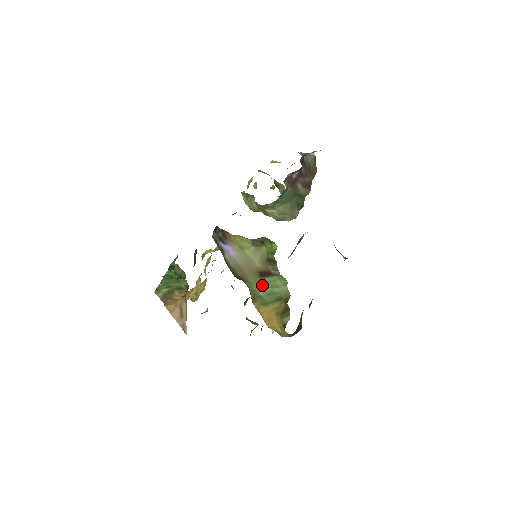
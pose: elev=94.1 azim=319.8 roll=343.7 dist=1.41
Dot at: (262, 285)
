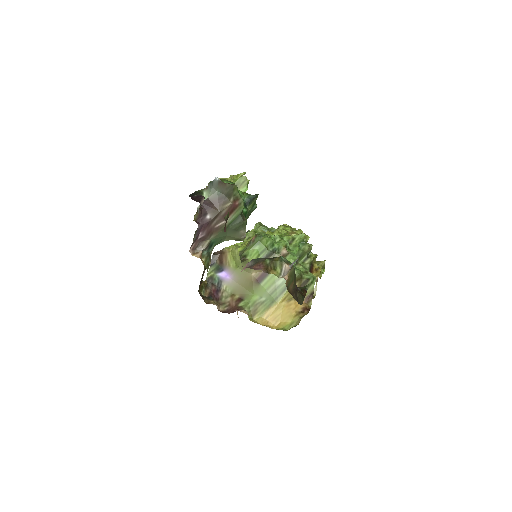
Dot at: (263, 289)
